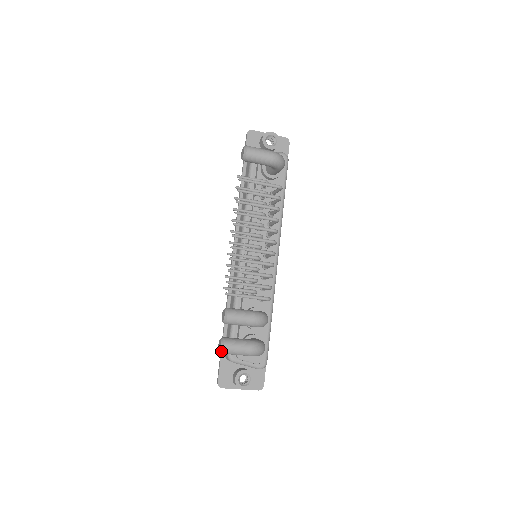
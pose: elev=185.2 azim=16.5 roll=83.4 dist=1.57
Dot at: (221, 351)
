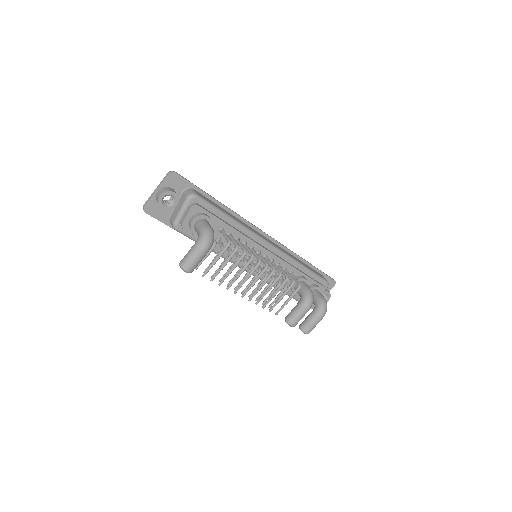
Dot at: occluded
